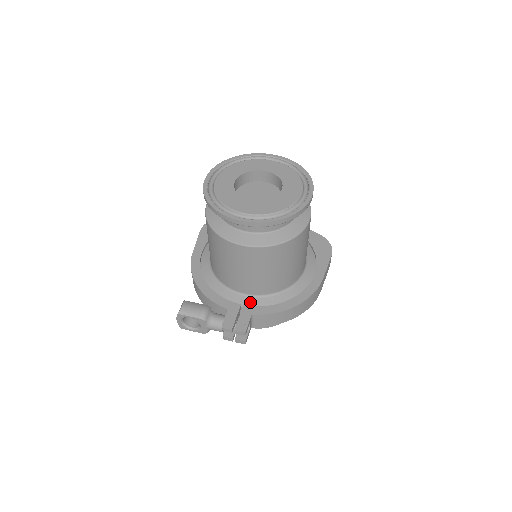
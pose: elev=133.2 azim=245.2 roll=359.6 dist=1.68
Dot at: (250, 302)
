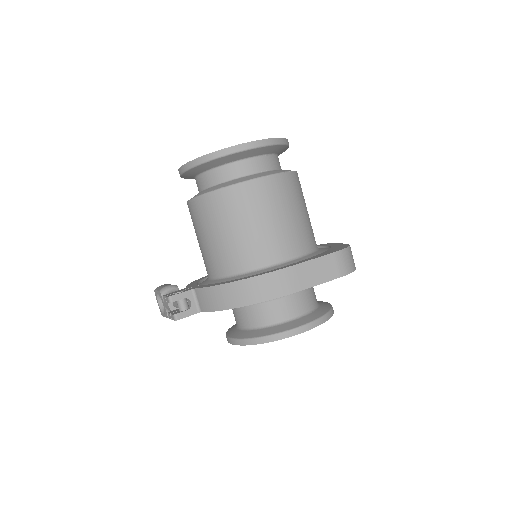
Dot at: occluded
